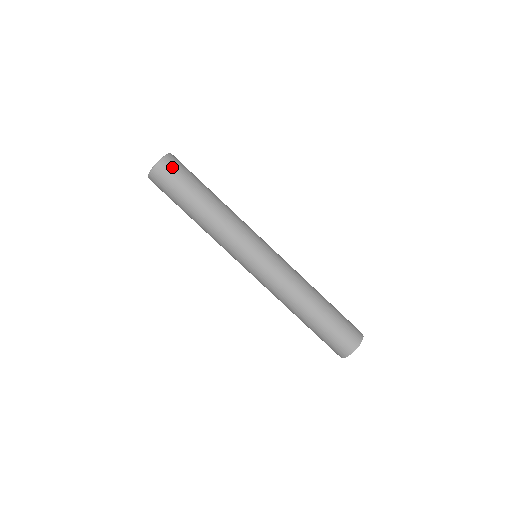
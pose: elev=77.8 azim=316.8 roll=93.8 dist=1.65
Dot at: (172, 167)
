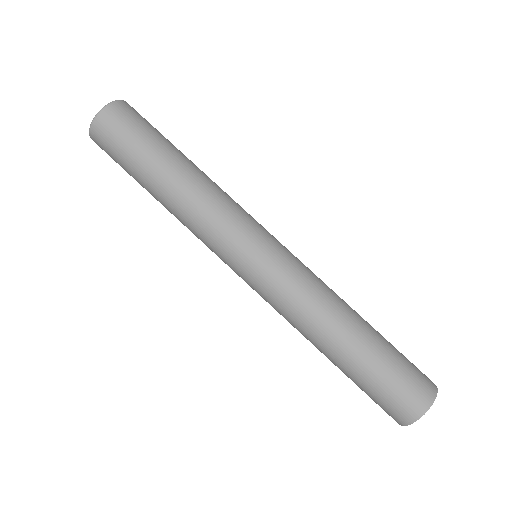
Dot at: (127, 114)
